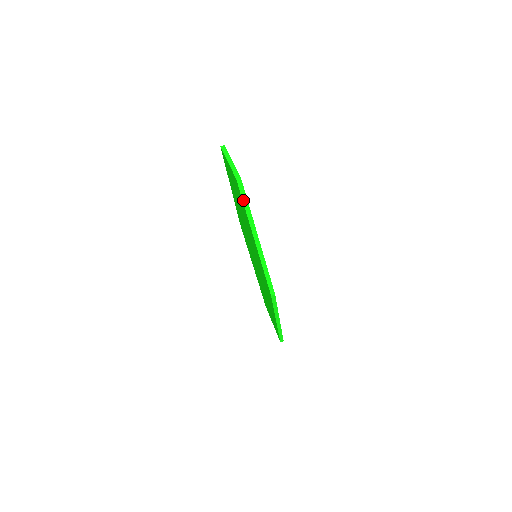
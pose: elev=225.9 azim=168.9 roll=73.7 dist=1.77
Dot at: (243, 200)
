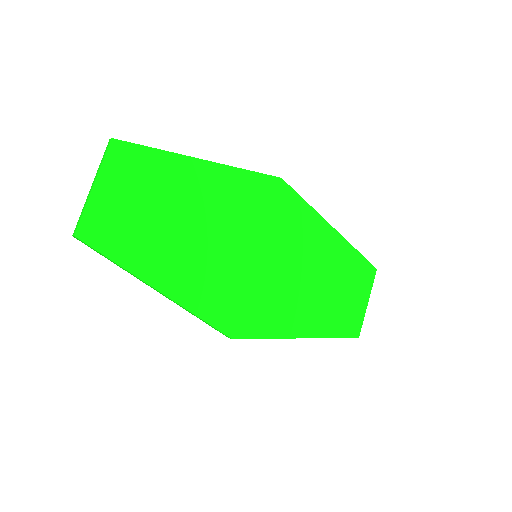
Dot at: (102, 255)
